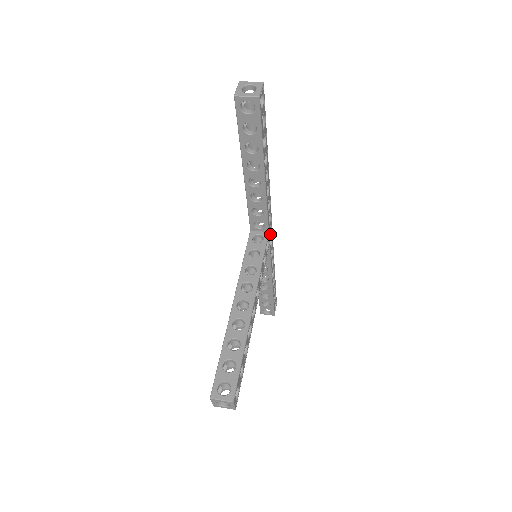
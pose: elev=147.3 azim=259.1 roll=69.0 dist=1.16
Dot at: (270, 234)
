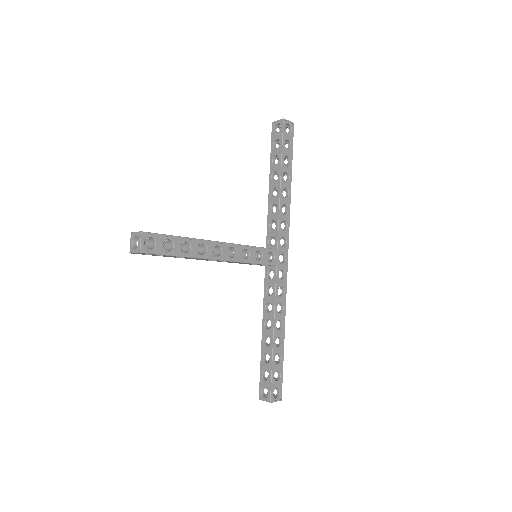
Dot at: (282, 263)
